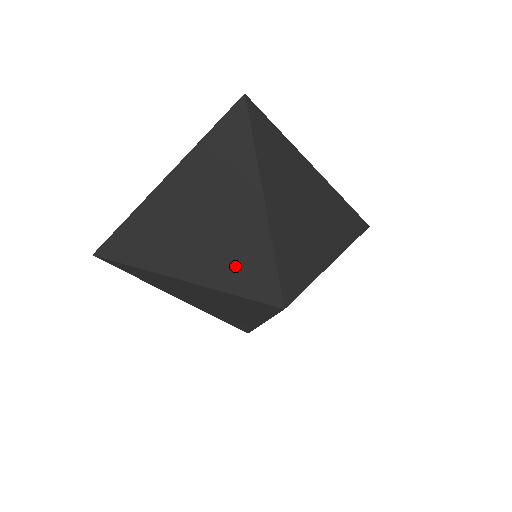
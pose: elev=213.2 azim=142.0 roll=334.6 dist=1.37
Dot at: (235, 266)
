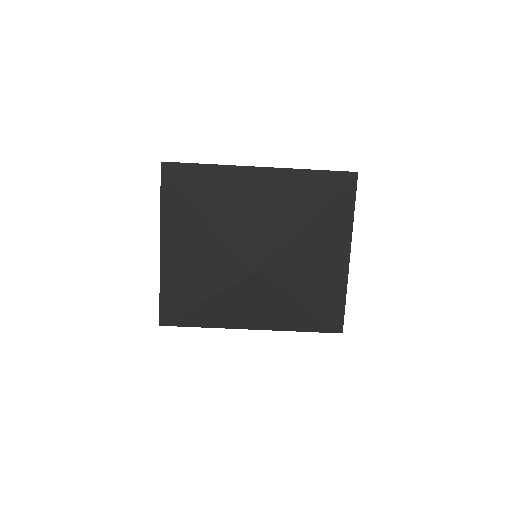
Dot at: (215, 267)
